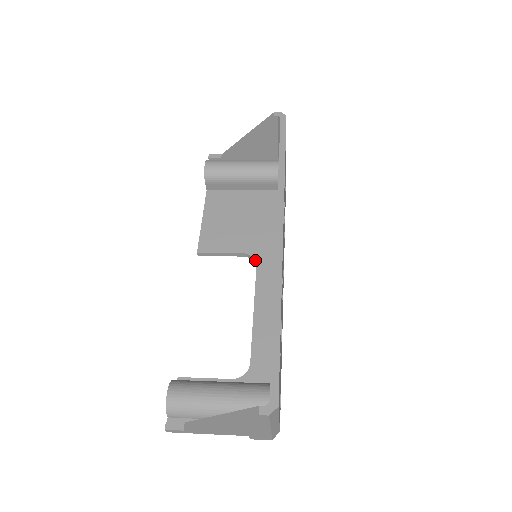
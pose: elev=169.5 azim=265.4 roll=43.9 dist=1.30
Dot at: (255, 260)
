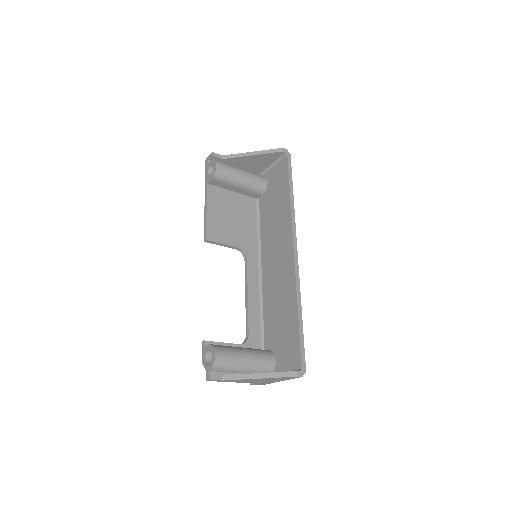
Dot at: (246, 255)
